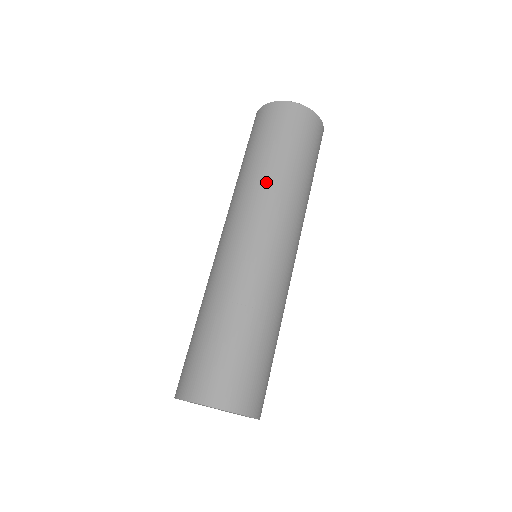
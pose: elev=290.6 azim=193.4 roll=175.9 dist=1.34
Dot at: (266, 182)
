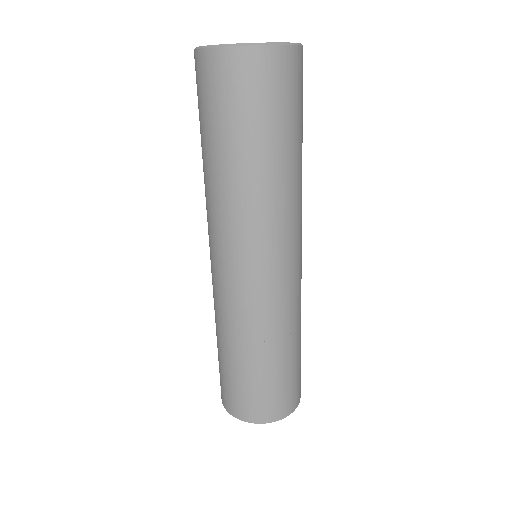
Dot at: (219, 195)
